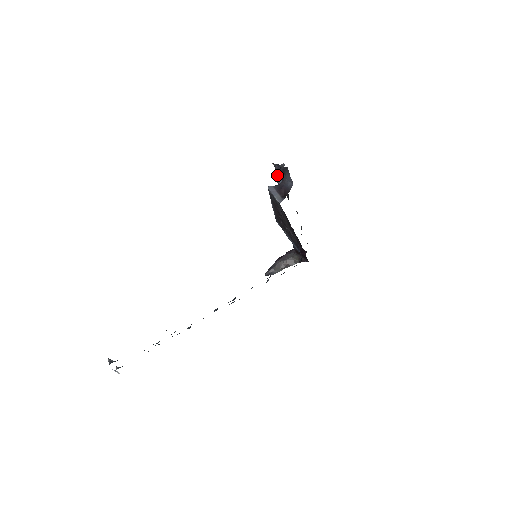
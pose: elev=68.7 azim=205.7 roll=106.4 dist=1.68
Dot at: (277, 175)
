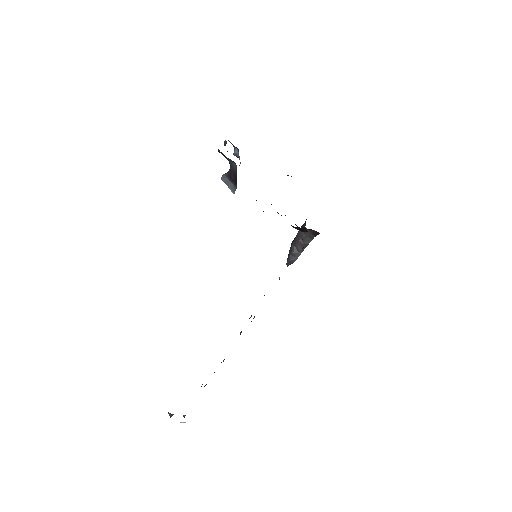
Dot at: (235, 152)
